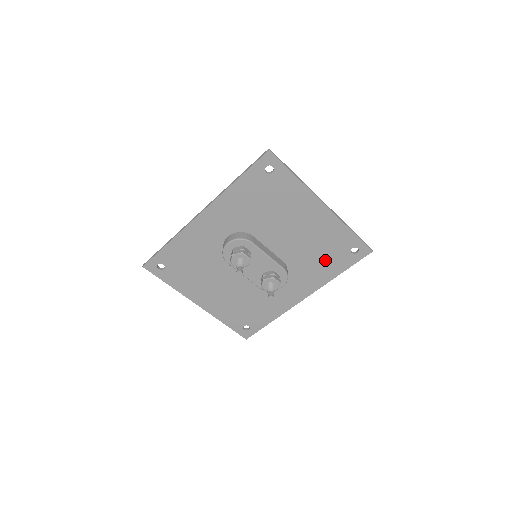
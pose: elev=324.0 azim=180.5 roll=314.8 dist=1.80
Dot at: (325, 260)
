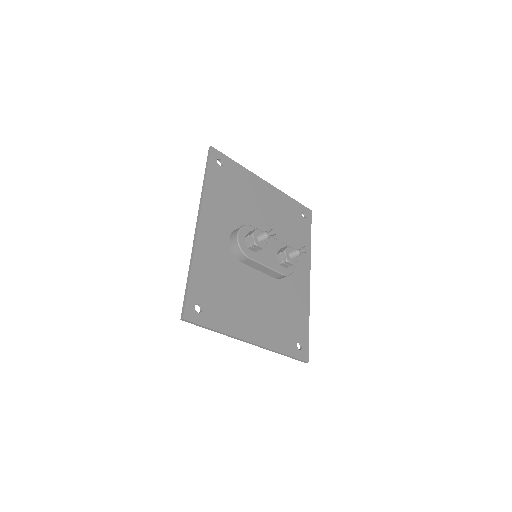
Dot at: (296, 232)
